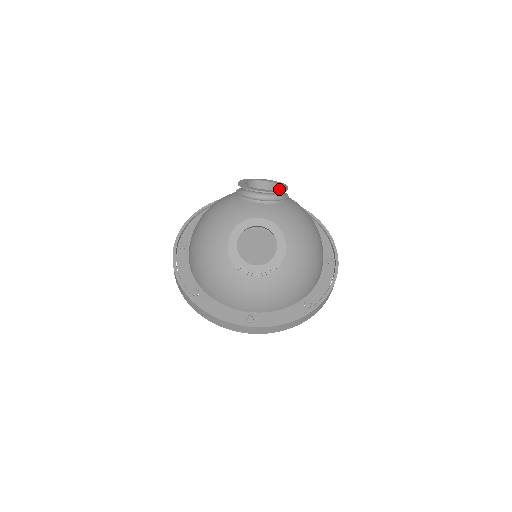
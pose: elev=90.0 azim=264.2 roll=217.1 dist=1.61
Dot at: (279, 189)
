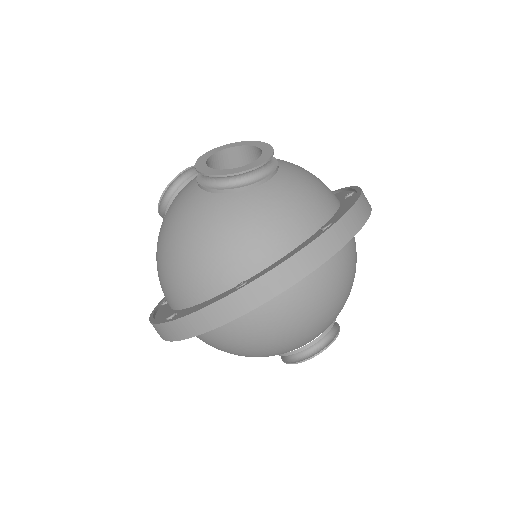
Dot at: occluded
